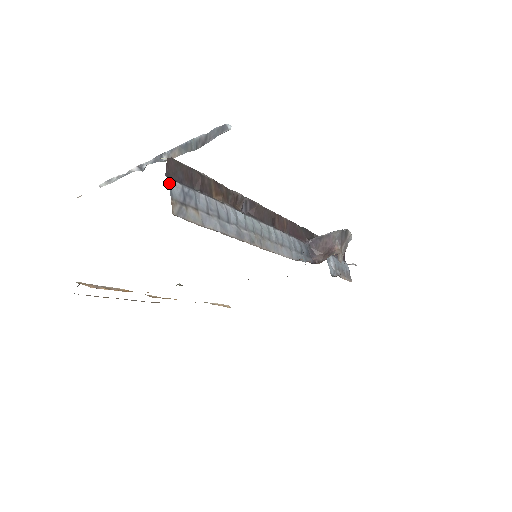
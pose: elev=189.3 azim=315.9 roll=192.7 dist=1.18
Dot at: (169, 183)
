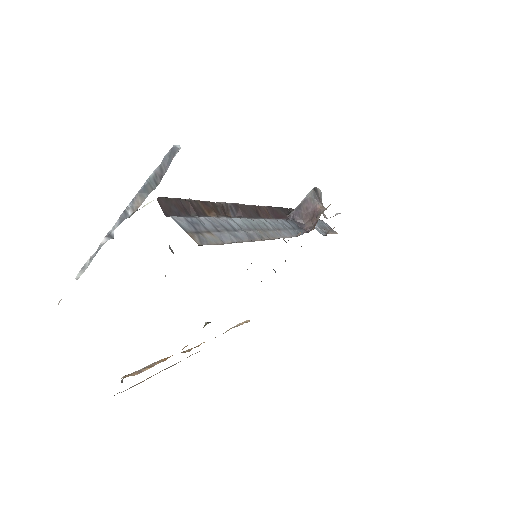
Dot at: (174, 220)
